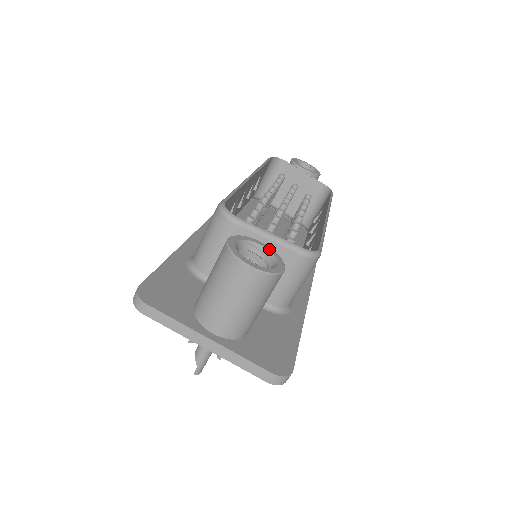
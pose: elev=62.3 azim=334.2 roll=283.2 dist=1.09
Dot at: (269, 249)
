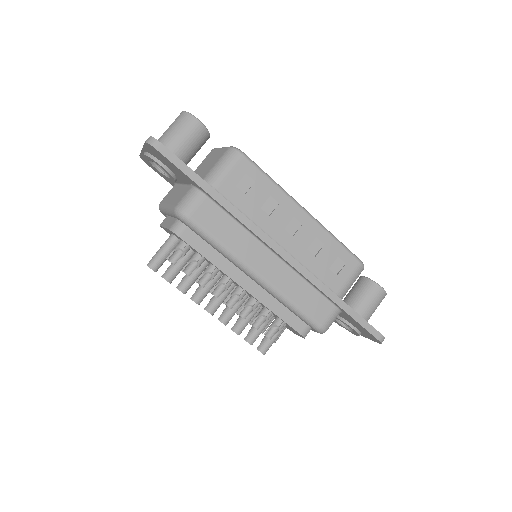
Dot at: (208, 133)
